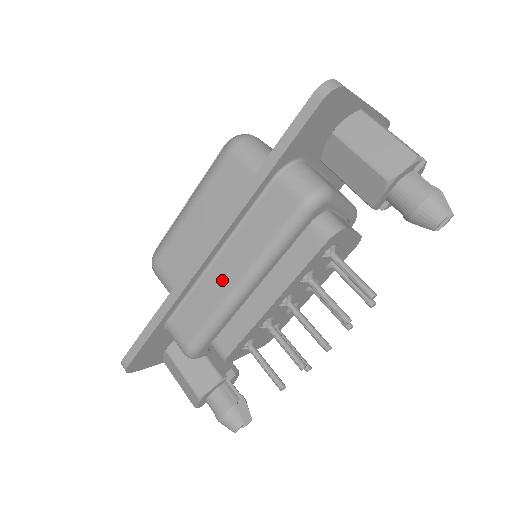
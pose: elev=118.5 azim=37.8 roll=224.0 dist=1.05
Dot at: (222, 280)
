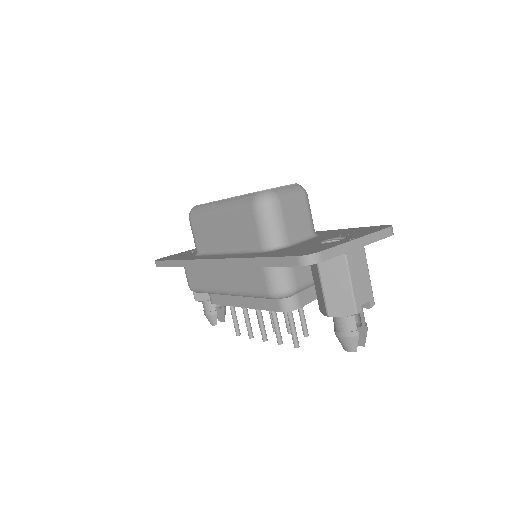
Dot at: (217, 280)
